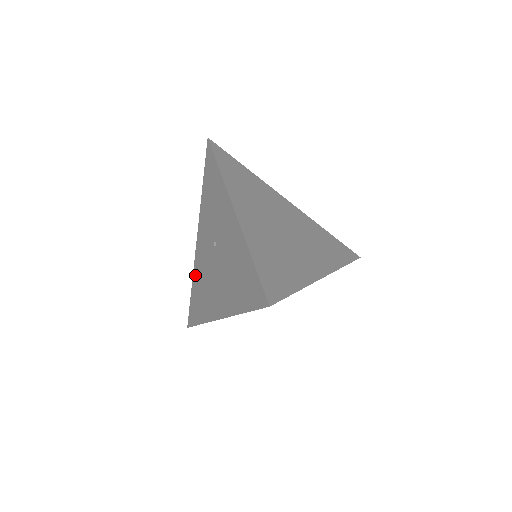
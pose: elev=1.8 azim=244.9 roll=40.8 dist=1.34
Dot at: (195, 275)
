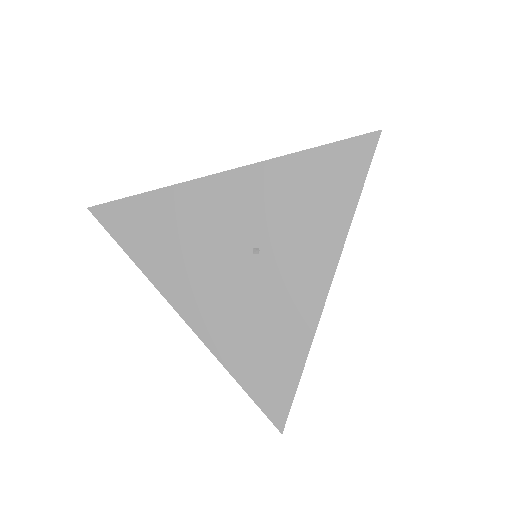
Dot at: (174, 198)
